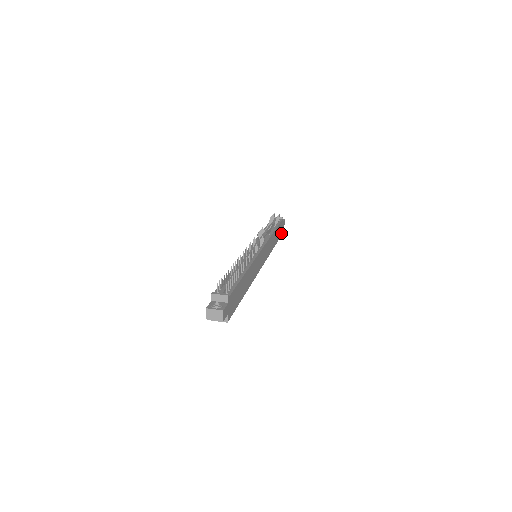
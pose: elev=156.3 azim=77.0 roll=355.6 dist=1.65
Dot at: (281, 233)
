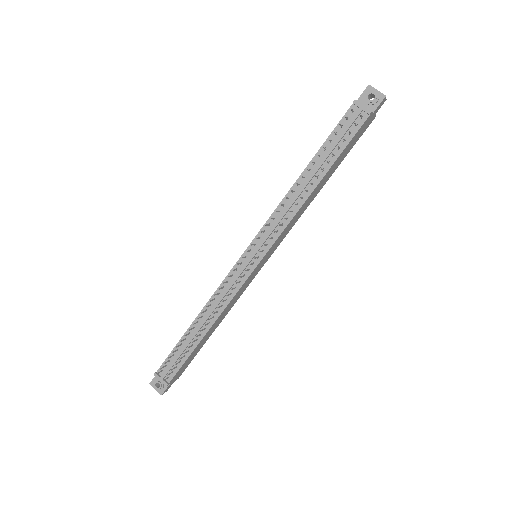
Dot at: (365, 128)
